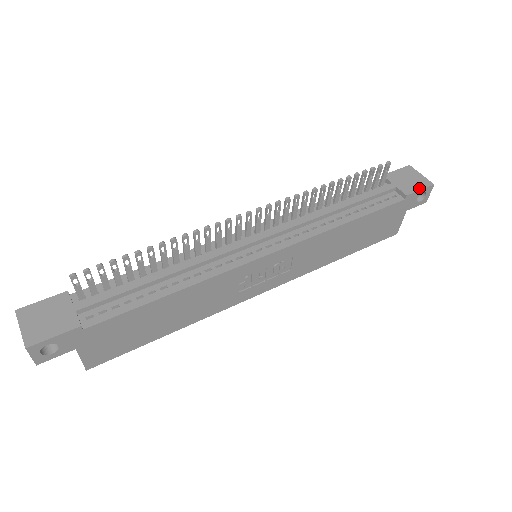
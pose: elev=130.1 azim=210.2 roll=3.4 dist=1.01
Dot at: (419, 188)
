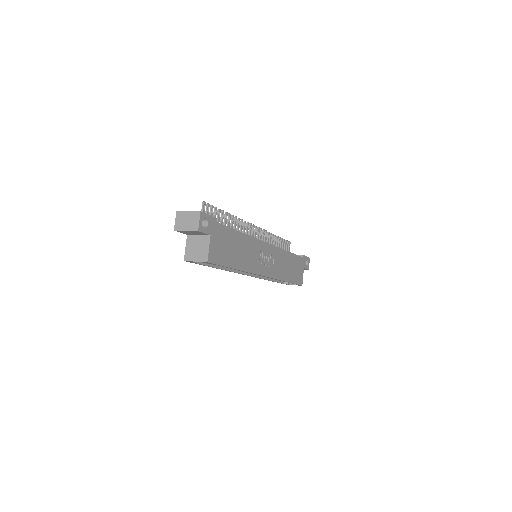
Dot at: (305, 256)
